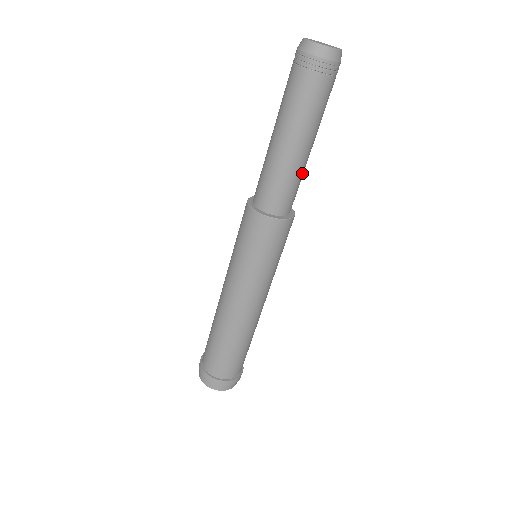
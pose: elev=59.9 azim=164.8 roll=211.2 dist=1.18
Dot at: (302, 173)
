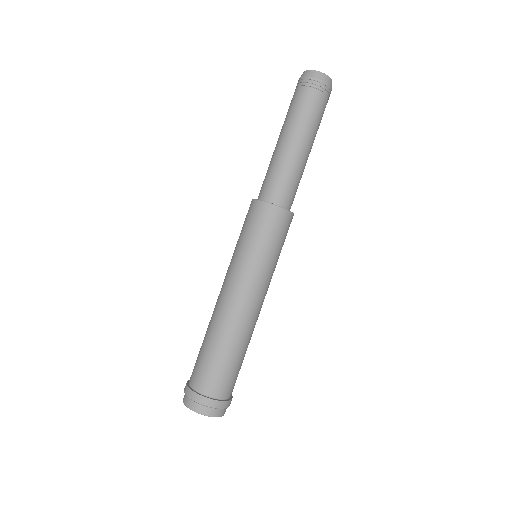
Dot at: (300, 172)
